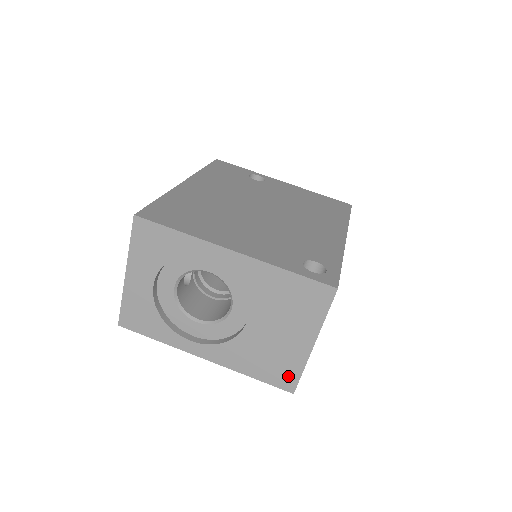
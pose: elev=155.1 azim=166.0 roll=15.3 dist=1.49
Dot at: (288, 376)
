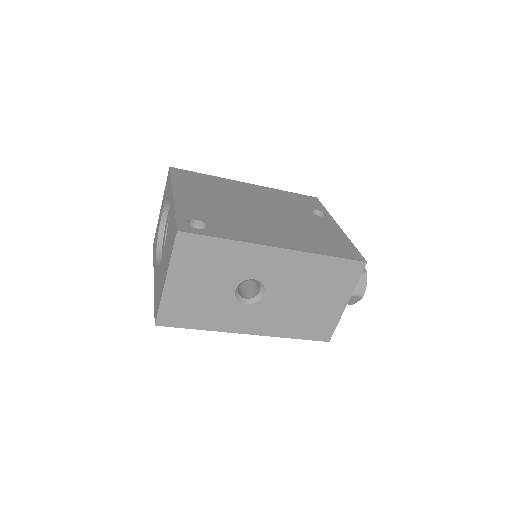
Dot at: (157, 307)
